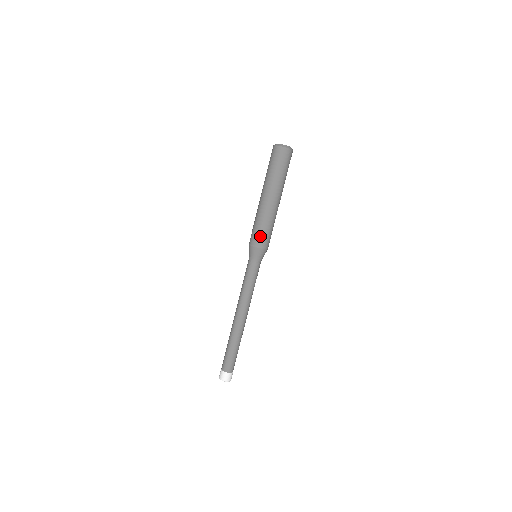
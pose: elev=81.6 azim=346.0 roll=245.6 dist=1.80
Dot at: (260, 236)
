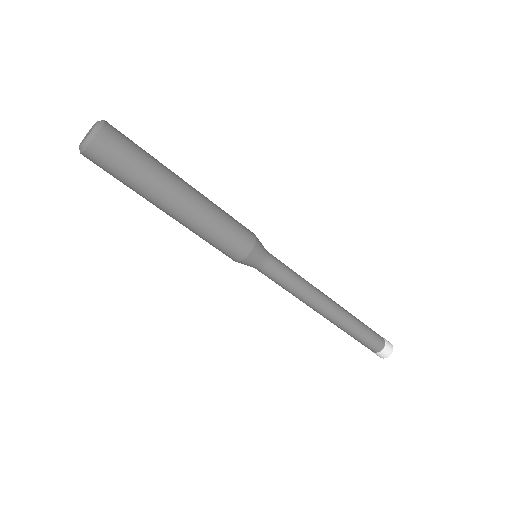
Dot at: (234, 242)
